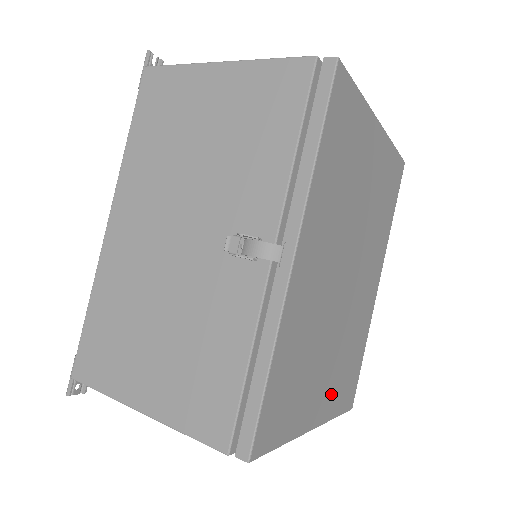
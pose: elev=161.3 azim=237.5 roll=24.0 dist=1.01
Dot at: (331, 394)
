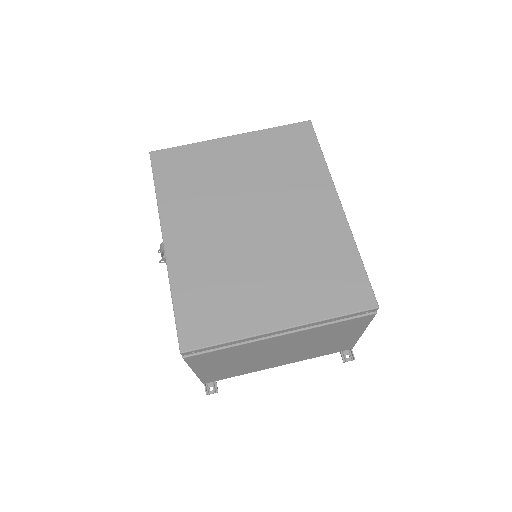
Dot at: (300, 301)
